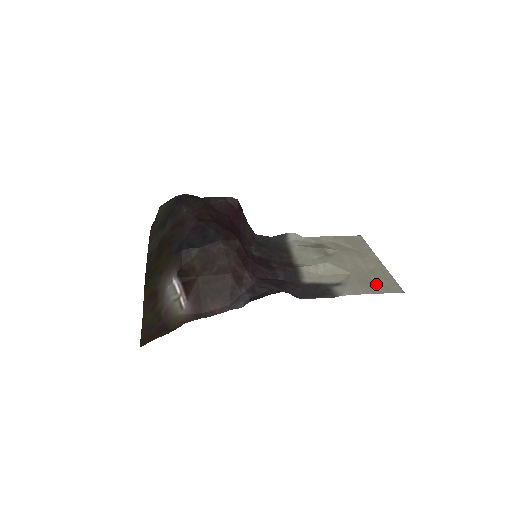
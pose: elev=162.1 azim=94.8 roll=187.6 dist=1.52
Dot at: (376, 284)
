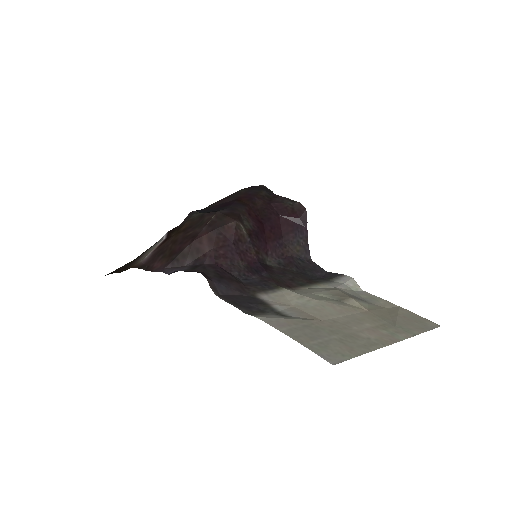
Dot at: (321, 339)
